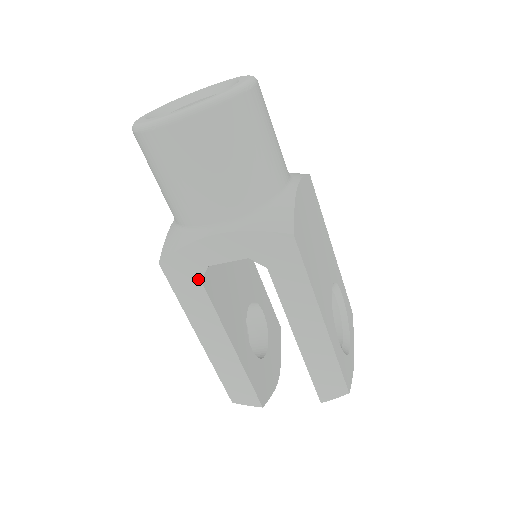
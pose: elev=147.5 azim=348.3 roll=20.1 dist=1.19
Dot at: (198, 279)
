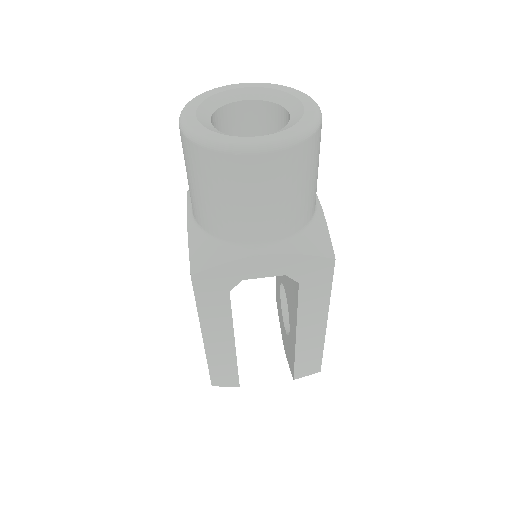
Dot at: (227, 290)
